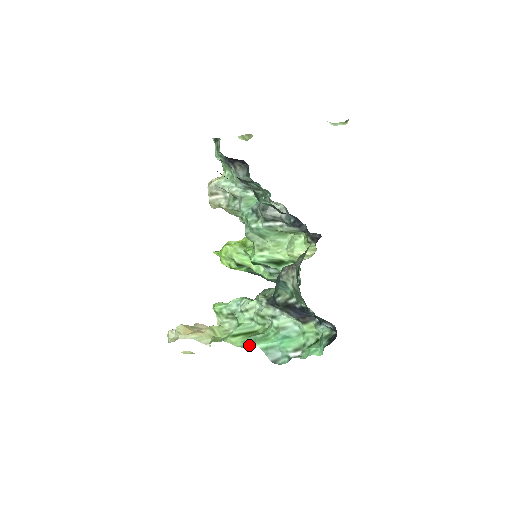
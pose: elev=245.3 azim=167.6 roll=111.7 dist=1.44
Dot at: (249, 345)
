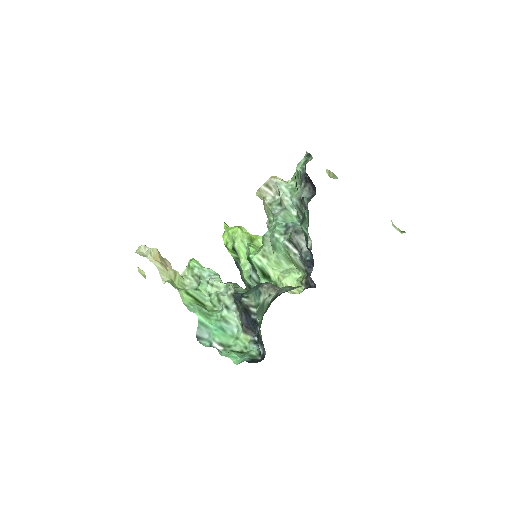
Dot at: (192, 310)
